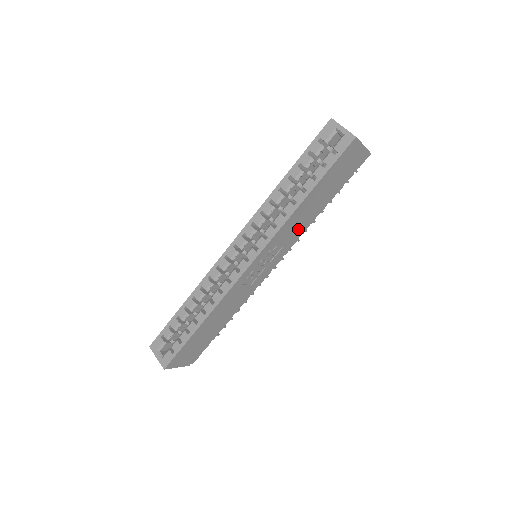
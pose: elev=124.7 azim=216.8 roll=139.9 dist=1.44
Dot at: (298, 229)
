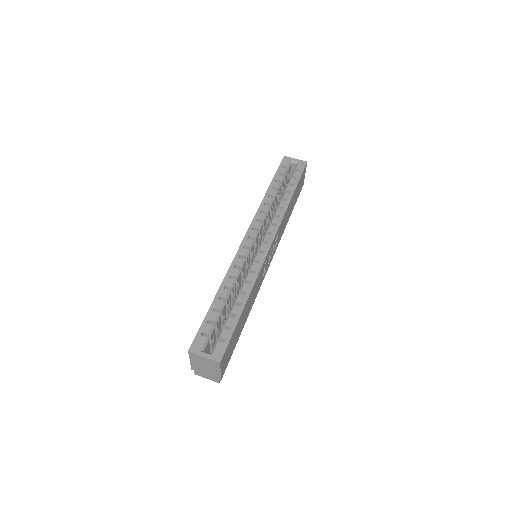
Dot at: (282, 230)
